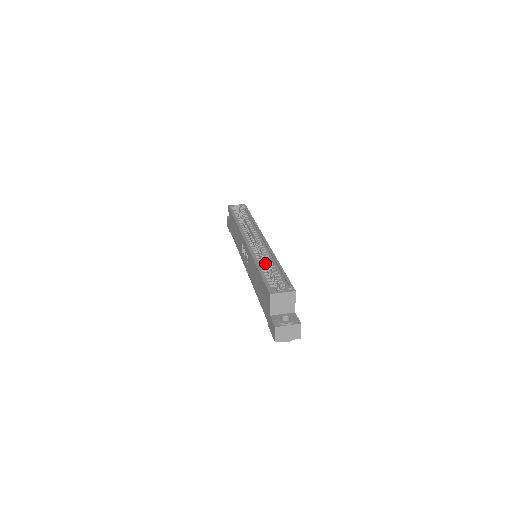
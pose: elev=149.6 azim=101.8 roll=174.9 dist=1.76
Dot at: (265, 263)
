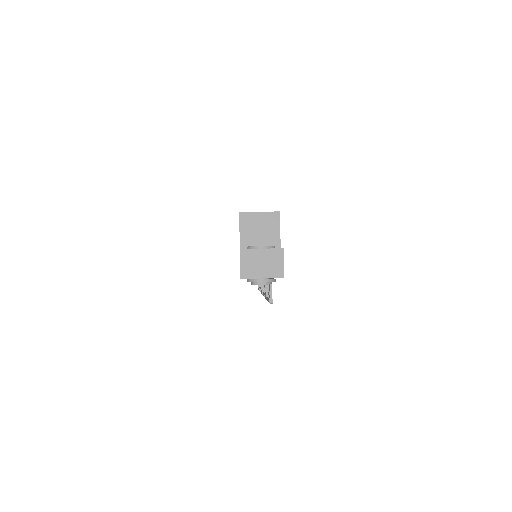
Dot at: occluded
